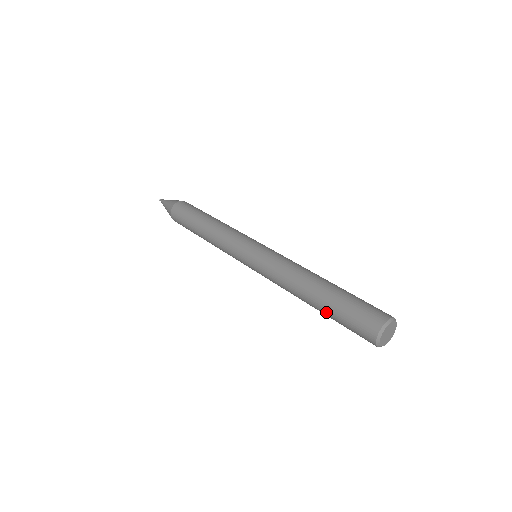
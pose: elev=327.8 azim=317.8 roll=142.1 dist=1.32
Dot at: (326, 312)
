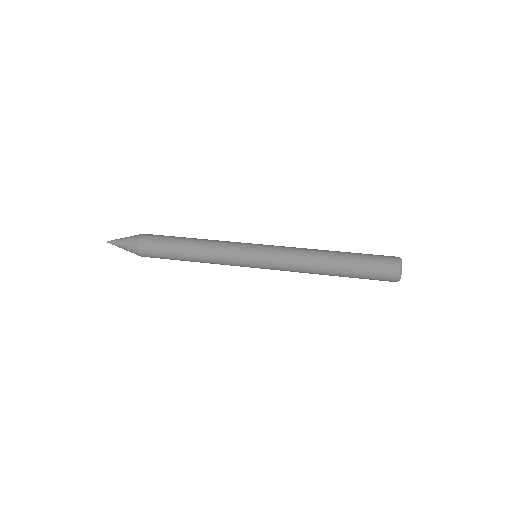
Dot at: (349, 276)
